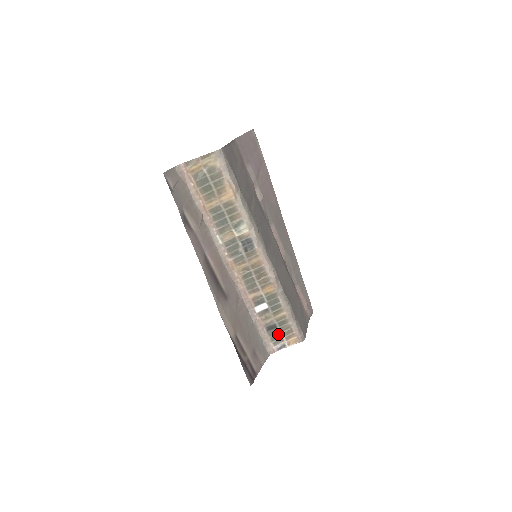
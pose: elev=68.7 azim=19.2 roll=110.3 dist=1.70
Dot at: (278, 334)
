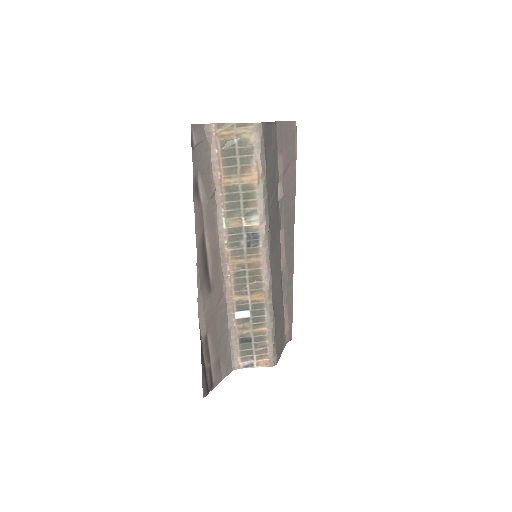
Dot at: (250, 350)
